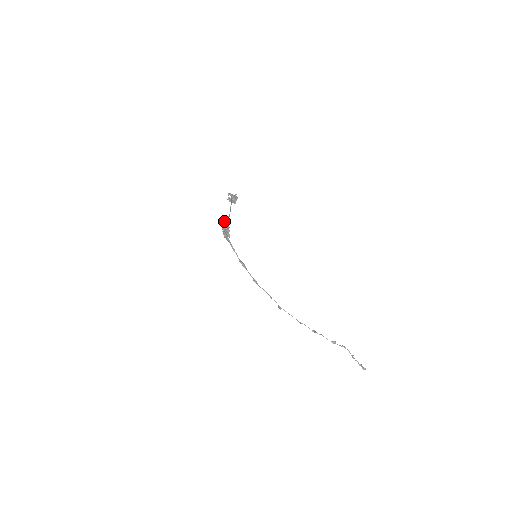
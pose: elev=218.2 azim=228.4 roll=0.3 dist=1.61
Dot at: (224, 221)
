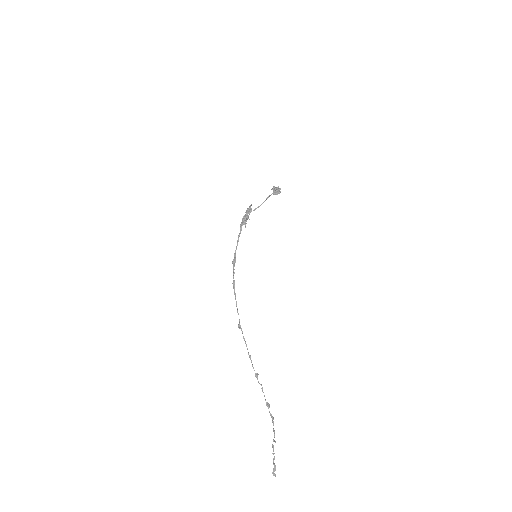
Dot at: occluded
